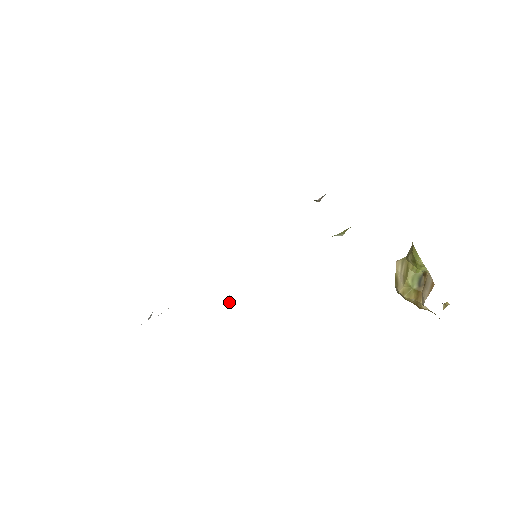
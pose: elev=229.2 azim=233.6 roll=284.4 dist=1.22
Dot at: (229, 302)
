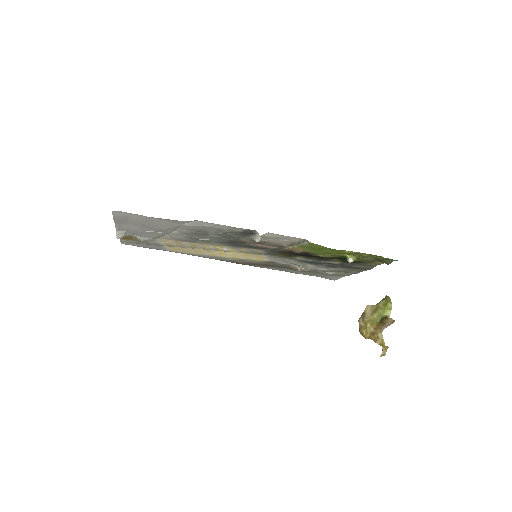
Dot at: (266, 234)
